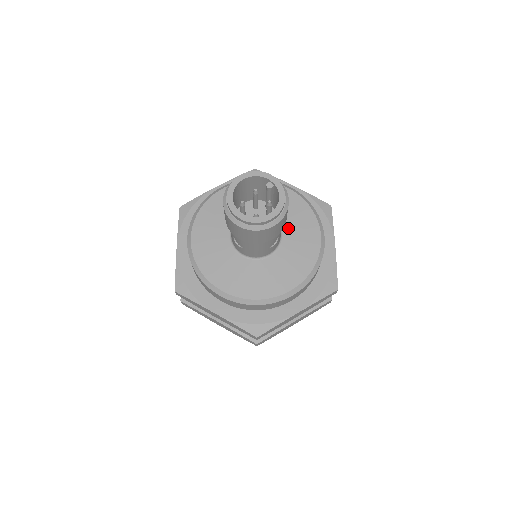
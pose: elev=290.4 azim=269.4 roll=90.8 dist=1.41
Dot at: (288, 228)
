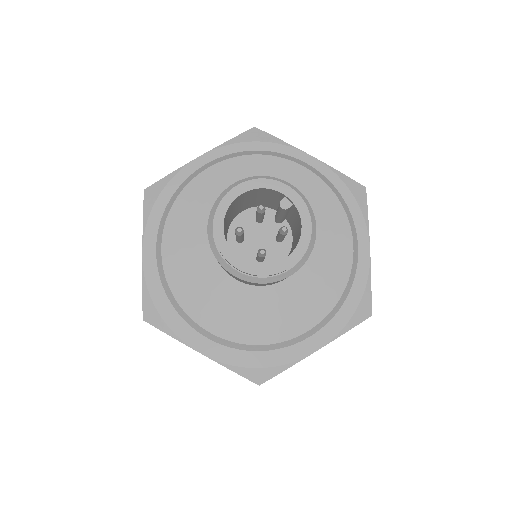
Dot at: occluded
